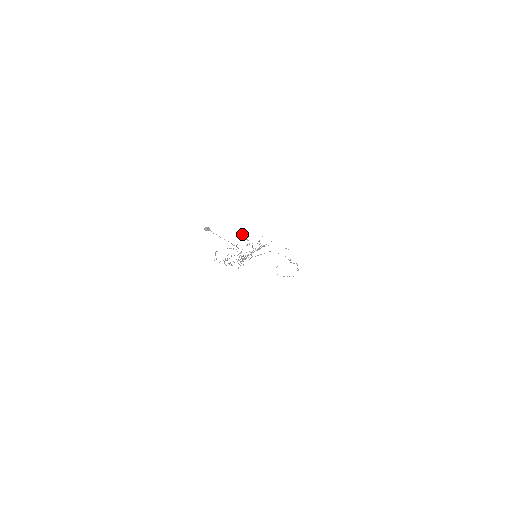
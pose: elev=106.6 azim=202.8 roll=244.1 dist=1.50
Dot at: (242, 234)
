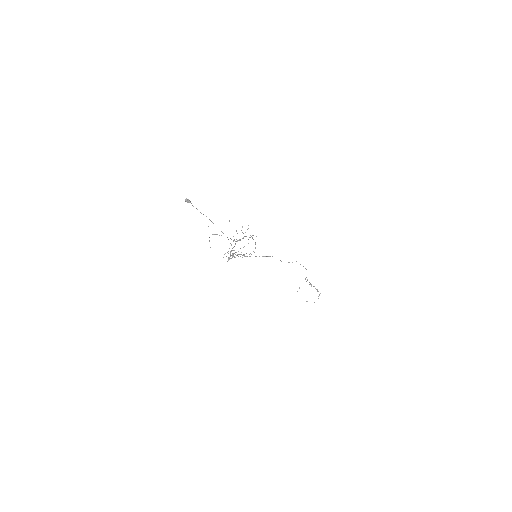
Dot at: occluded
